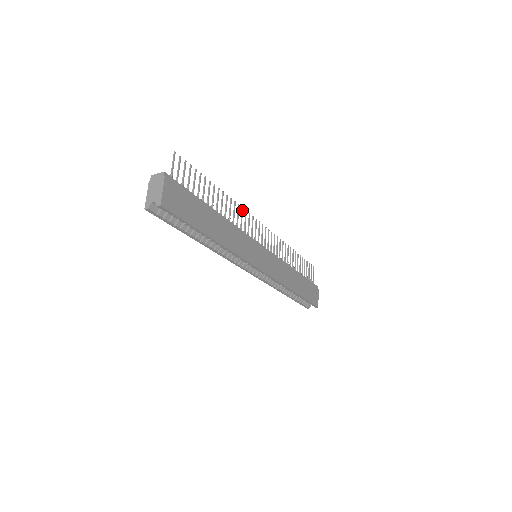
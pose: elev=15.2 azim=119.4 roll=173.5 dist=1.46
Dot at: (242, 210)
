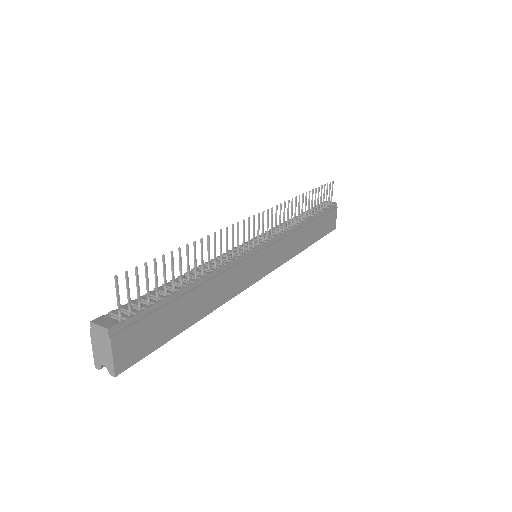
Dot at: (232, 229)
